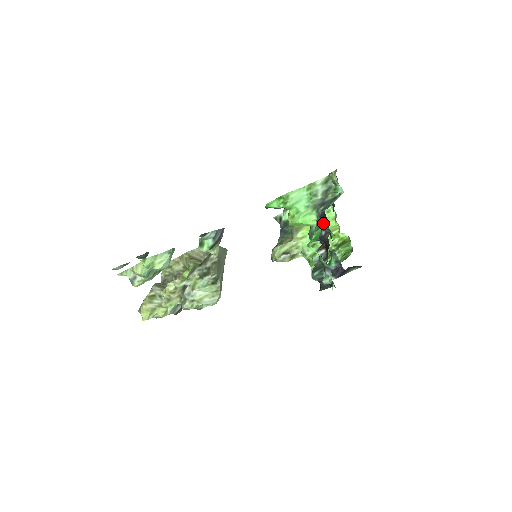
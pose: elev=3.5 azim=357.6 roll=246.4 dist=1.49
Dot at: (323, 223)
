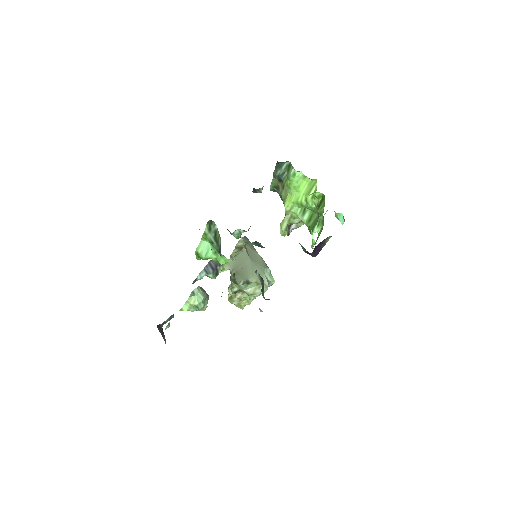
Dot at: occluded
